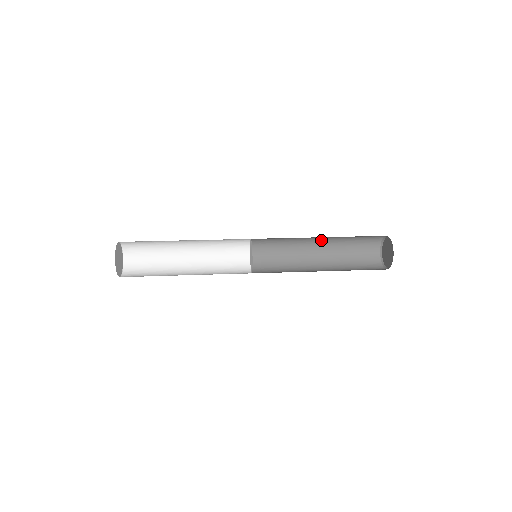
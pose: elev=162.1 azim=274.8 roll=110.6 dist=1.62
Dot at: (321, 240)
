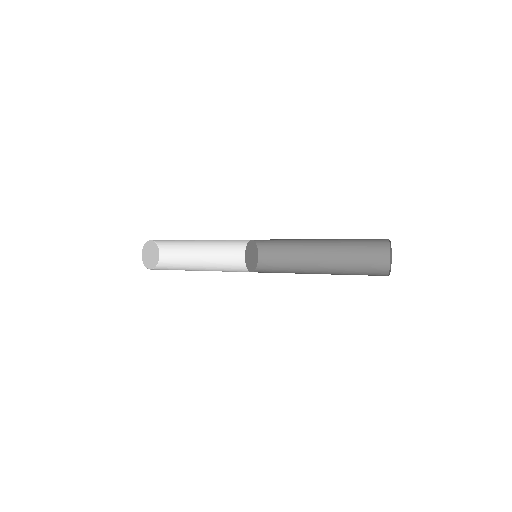
Dot at: (324, 251)
